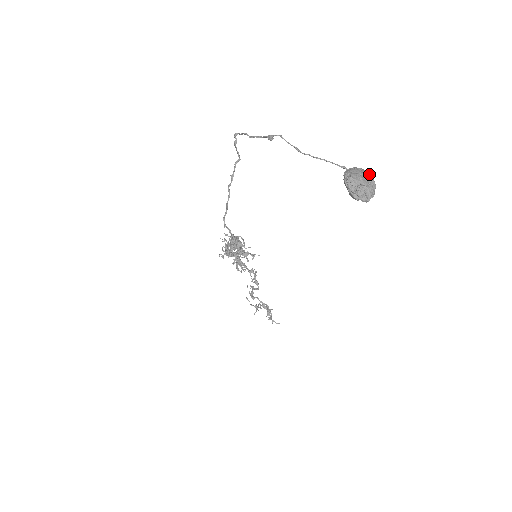
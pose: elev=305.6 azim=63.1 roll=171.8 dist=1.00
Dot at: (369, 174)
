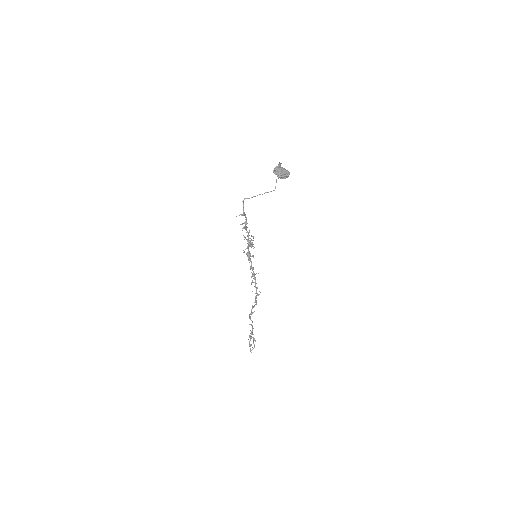
Dot at: (288, 172)
